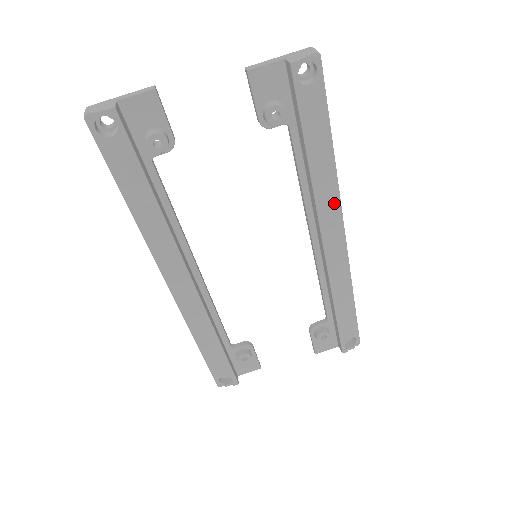
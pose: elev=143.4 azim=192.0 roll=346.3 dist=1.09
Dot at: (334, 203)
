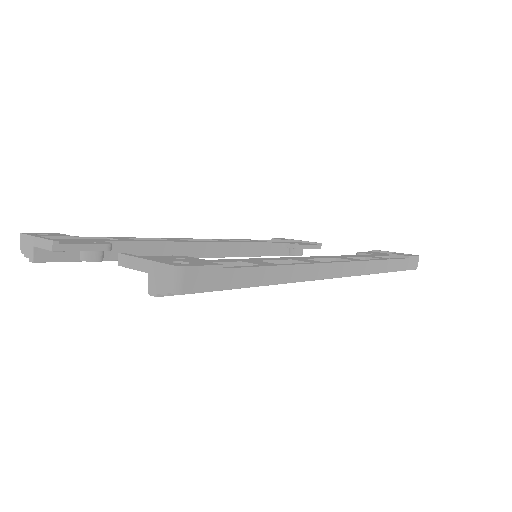
Dot at: occluded
